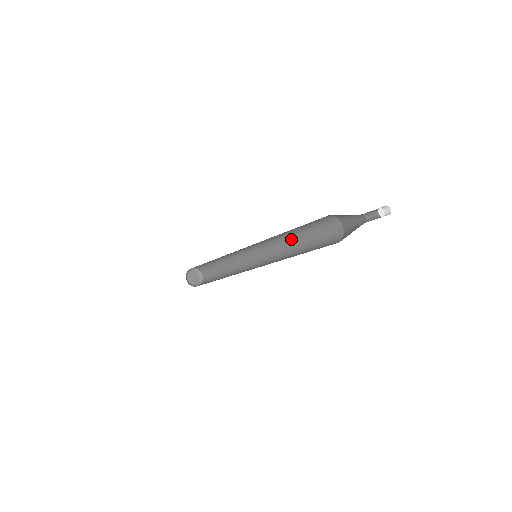
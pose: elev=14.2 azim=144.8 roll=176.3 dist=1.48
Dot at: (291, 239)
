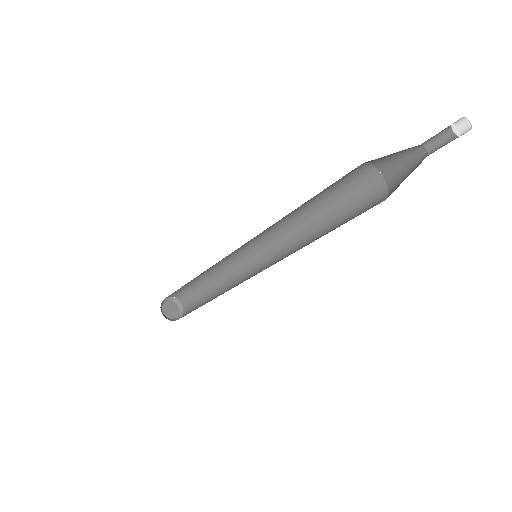
Dot at: (303, 219)
